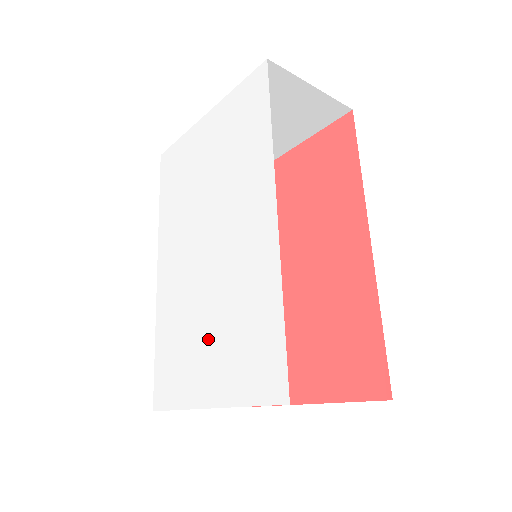
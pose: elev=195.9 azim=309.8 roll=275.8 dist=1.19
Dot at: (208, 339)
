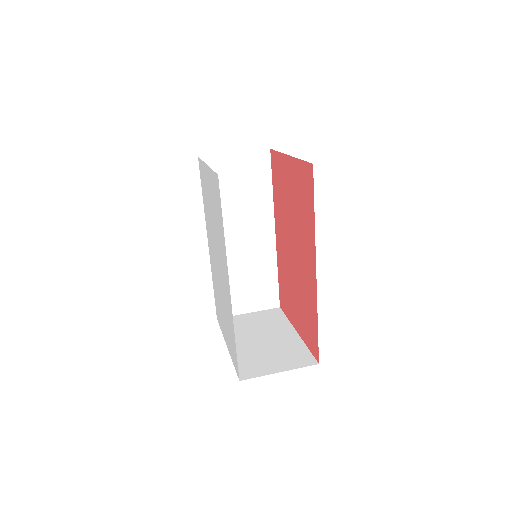
Dot at: (223, 315)
